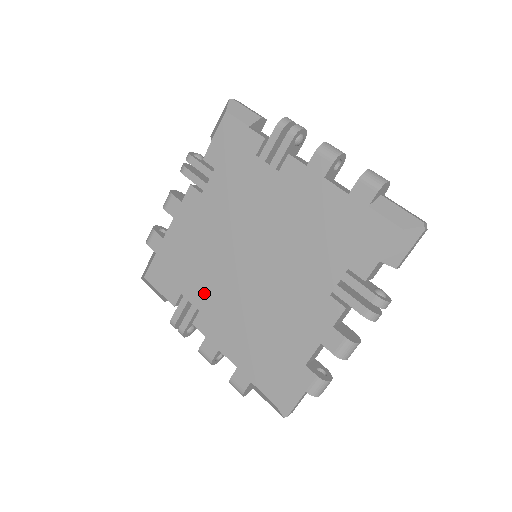
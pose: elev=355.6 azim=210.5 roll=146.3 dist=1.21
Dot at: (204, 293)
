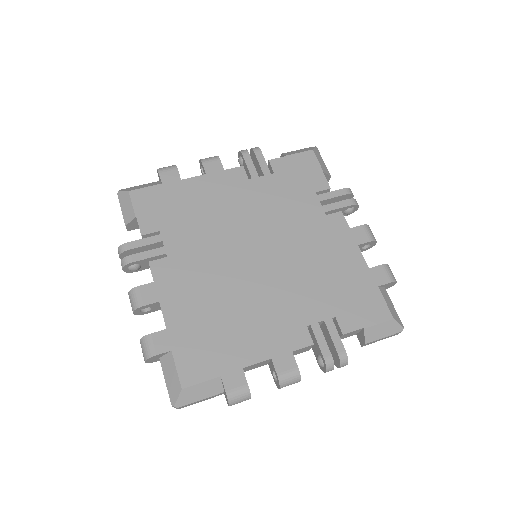
Dot at: (186, 247)
